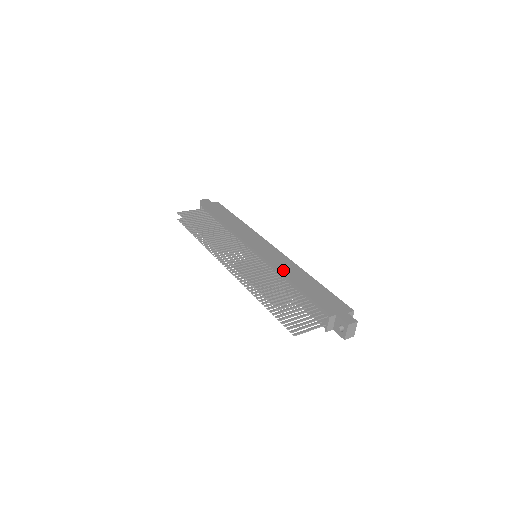
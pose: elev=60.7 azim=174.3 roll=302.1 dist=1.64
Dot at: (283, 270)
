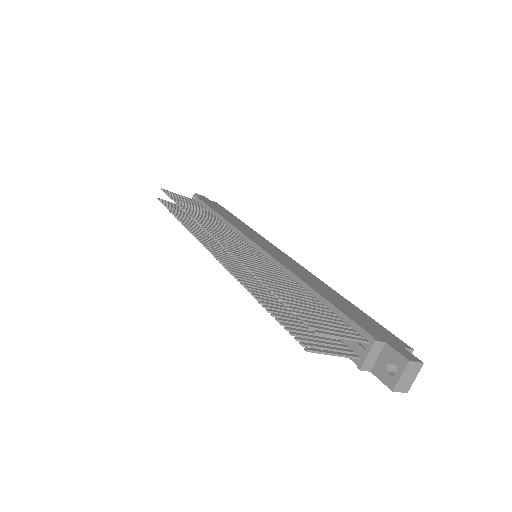
Dot at: (297, 273)
